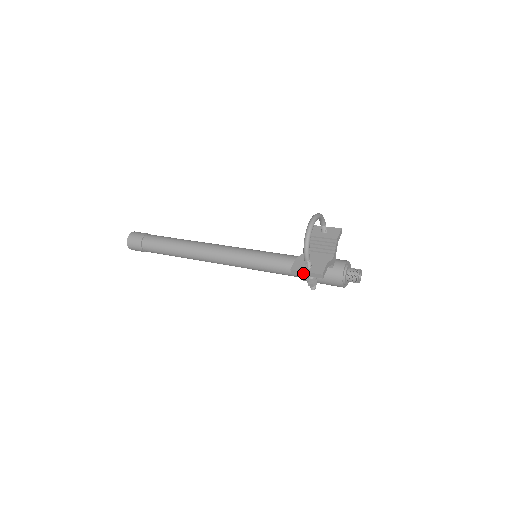
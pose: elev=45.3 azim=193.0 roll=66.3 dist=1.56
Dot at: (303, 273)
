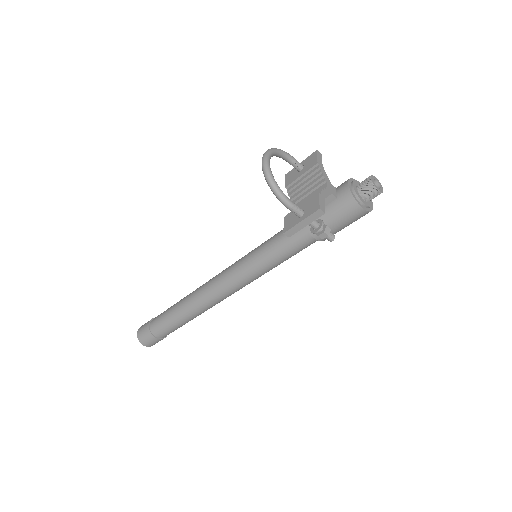
Dot at: (299, 226)
